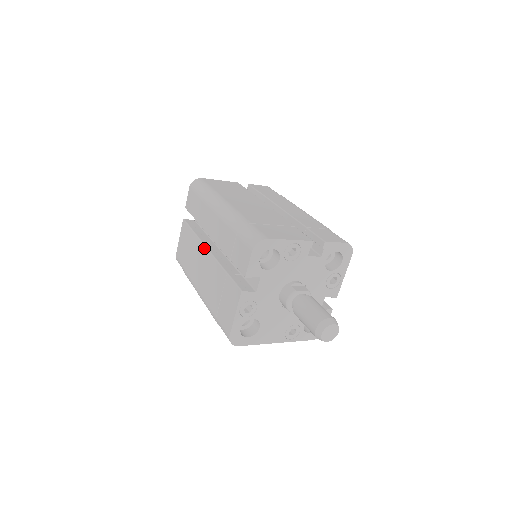
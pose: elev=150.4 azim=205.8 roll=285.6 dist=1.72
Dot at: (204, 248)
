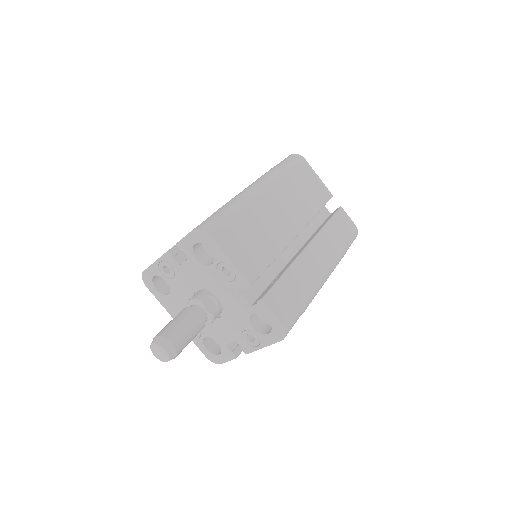
Dot at: occluded
